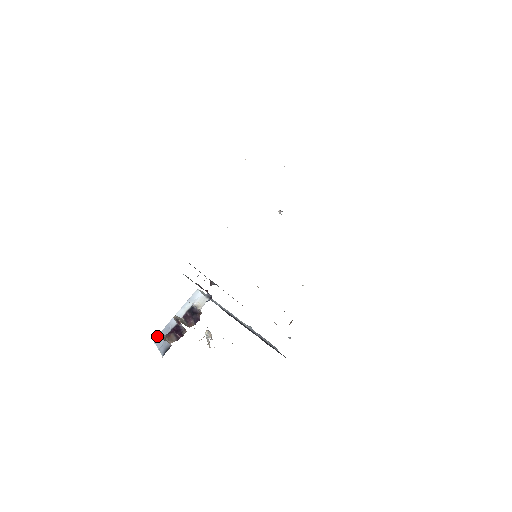
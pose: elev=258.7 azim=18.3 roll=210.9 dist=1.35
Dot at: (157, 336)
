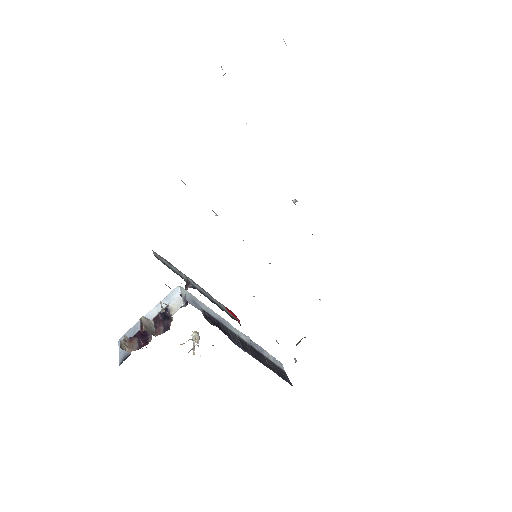
Dot at: (123, 335)
